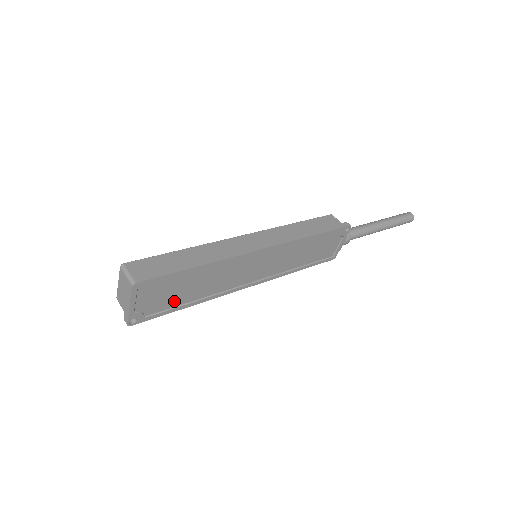
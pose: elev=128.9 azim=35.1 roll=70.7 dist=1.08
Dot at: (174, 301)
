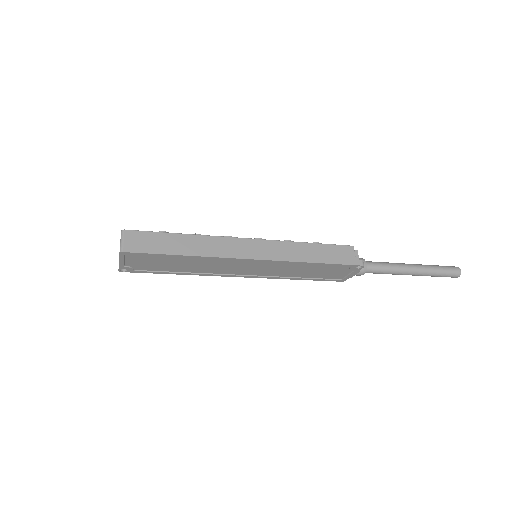
Dot at: (162, 268)
